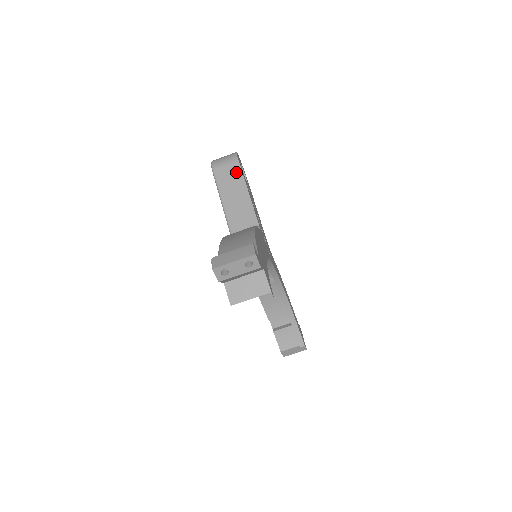
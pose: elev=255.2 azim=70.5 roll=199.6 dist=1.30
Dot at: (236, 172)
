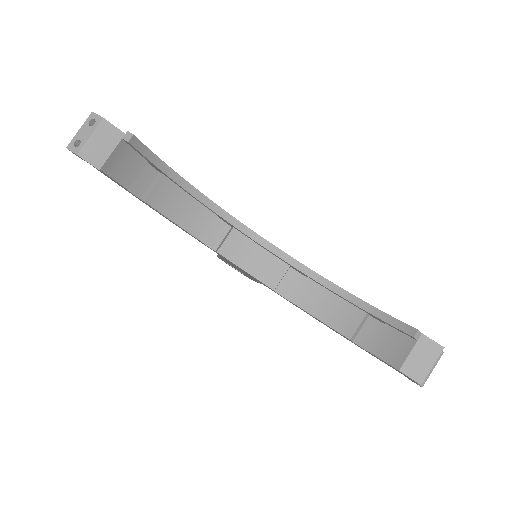
Dot at: occluded
